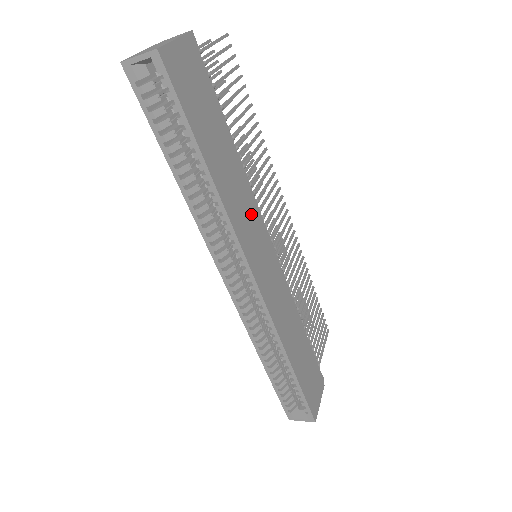
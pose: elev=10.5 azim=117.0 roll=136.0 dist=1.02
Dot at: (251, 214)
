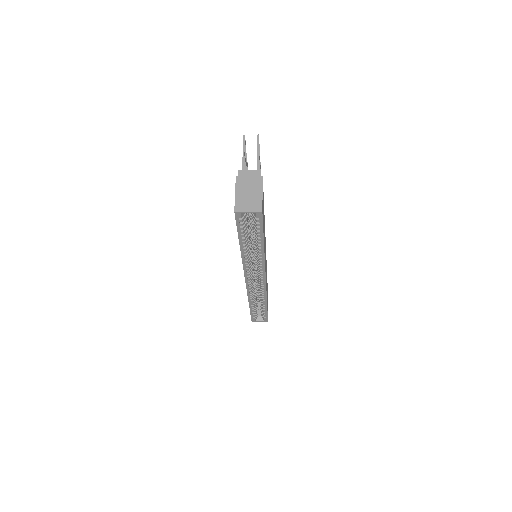
Dot at: (265, 245)
